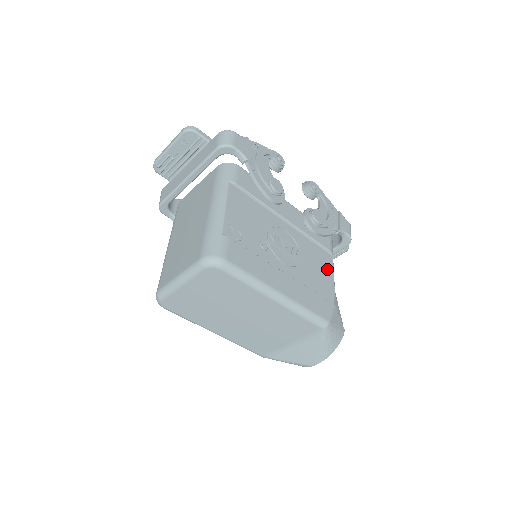
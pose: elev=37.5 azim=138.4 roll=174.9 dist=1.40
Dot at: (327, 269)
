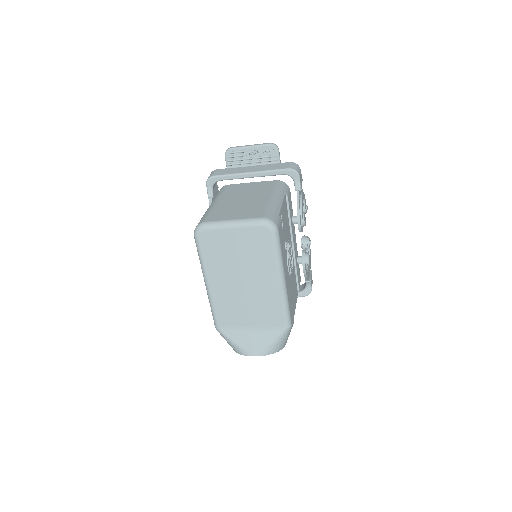
Dot at: (295, 297)
